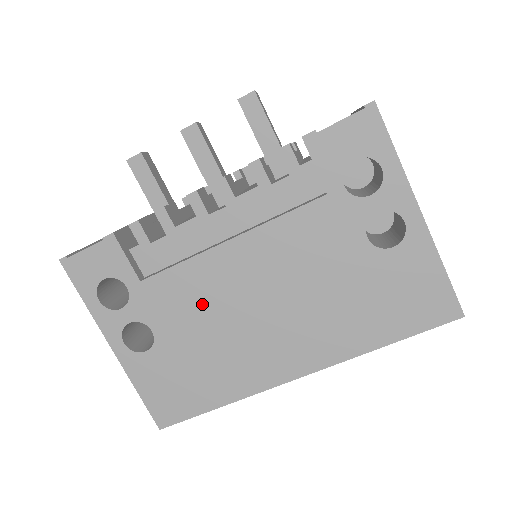
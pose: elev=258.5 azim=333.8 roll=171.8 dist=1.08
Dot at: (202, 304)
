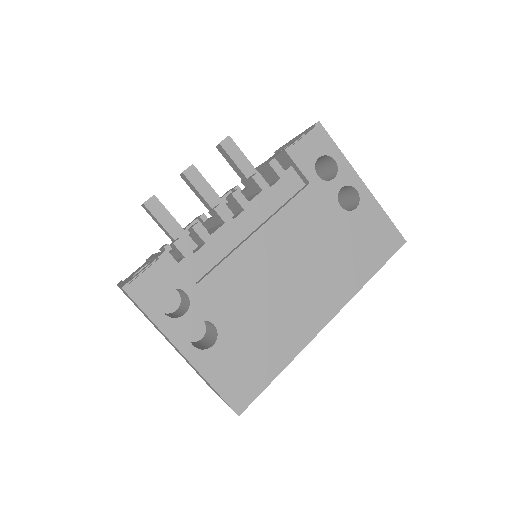
Dot at: (248, 287)
